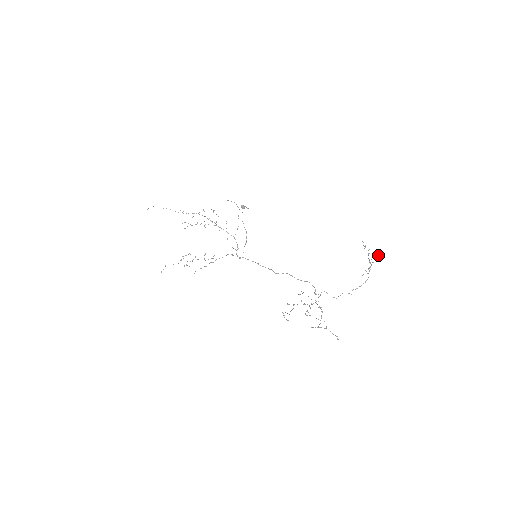
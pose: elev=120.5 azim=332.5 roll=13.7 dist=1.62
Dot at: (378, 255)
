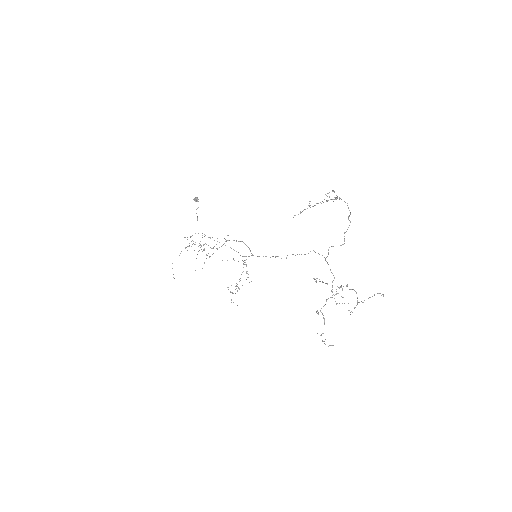
Dot at: occluded
